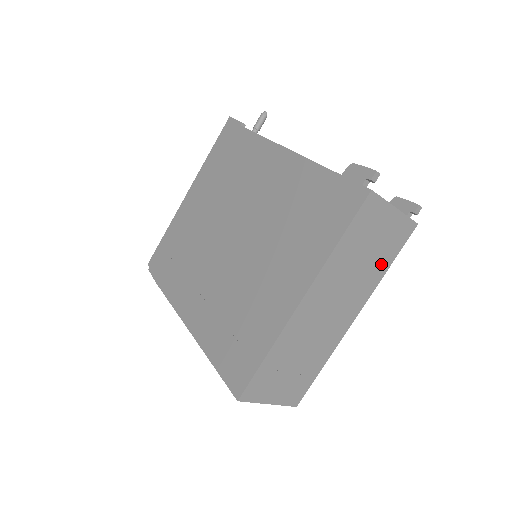
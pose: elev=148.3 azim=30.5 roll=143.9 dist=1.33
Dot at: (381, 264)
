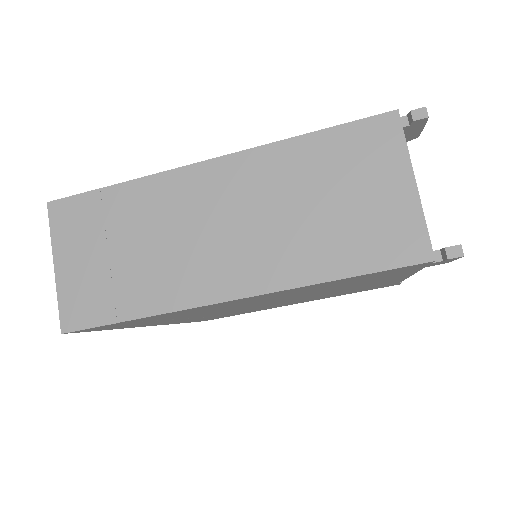
Dot at: (333, 254)
